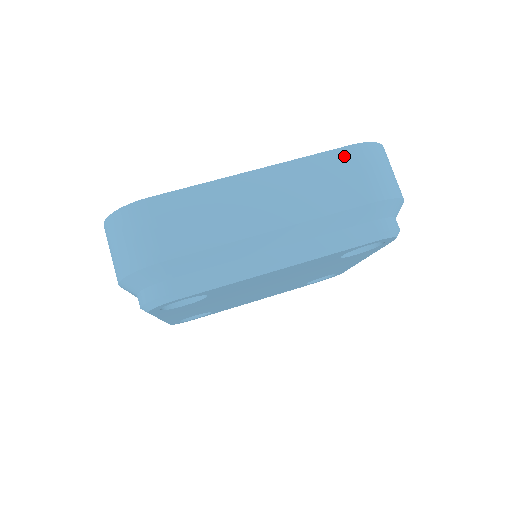
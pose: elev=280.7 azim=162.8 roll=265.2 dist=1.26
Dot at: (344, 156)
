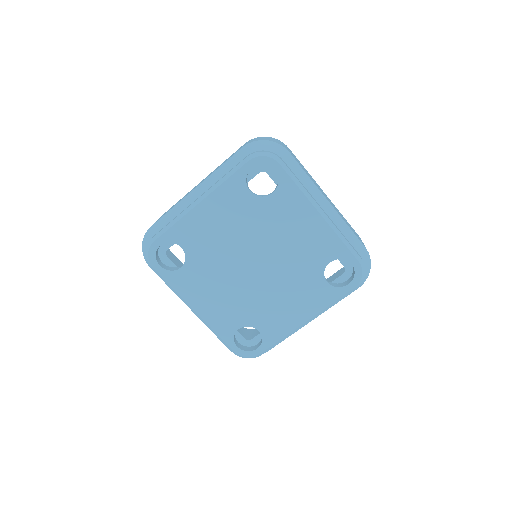
Dot at: (357, 234)
